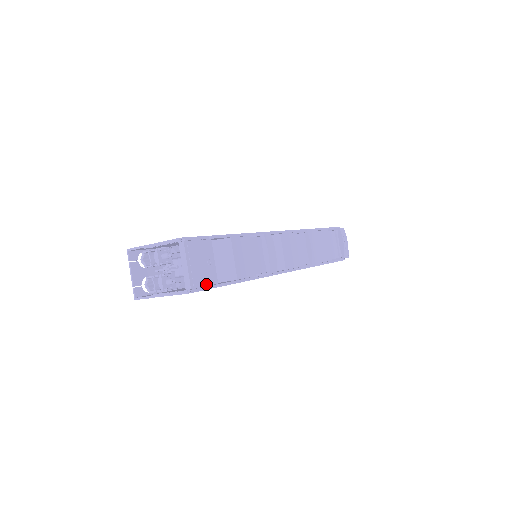
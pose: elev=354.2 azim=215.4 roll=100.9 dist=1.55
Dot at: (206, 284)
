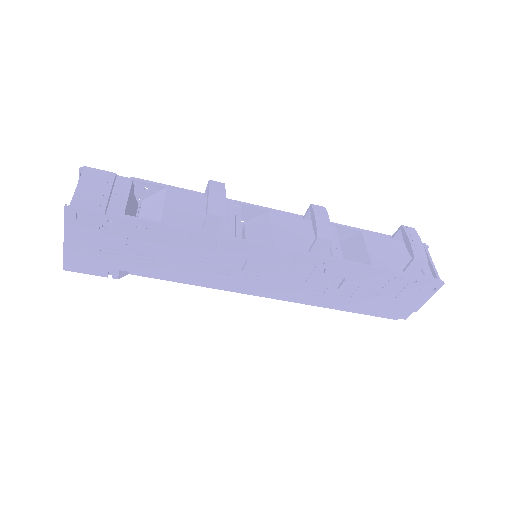
Dot at: (99, 207)
